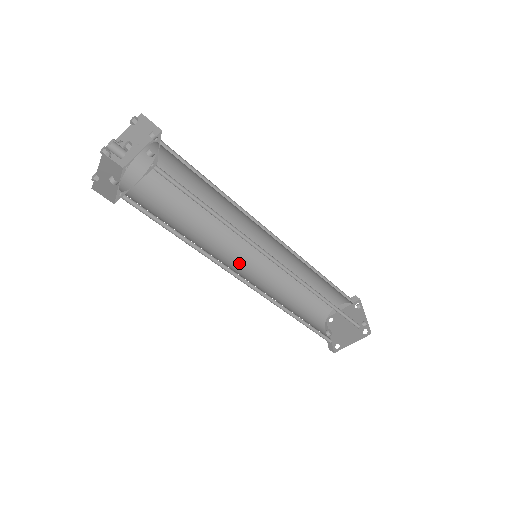
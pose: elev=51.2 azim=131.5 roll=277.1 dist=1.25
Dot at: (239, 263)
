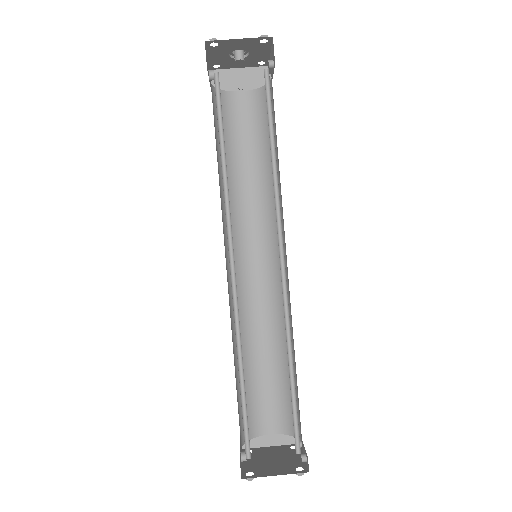
Dot at: (227, 260)
